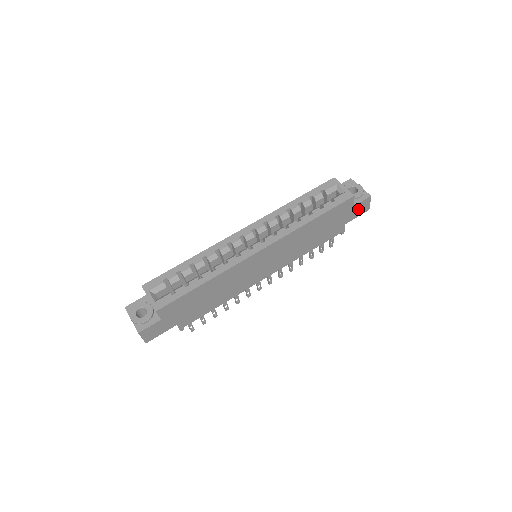
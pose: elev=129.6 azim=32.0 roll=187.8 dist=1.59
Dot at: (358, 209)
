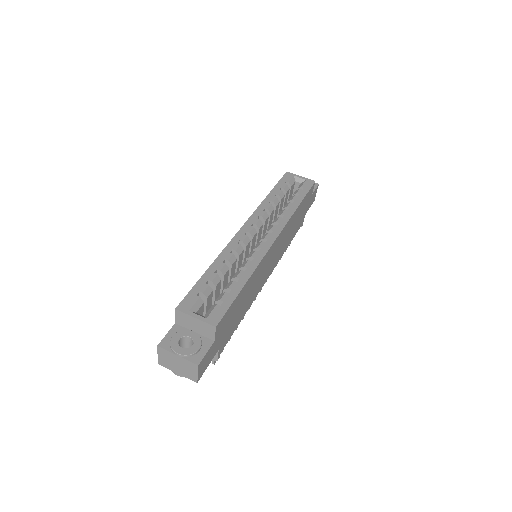
Dot at: (312, 198)
